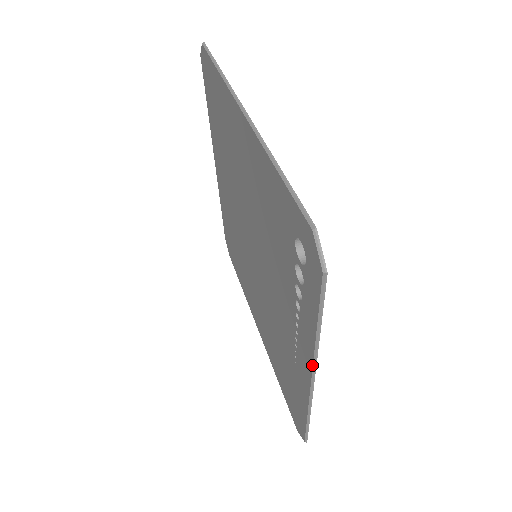
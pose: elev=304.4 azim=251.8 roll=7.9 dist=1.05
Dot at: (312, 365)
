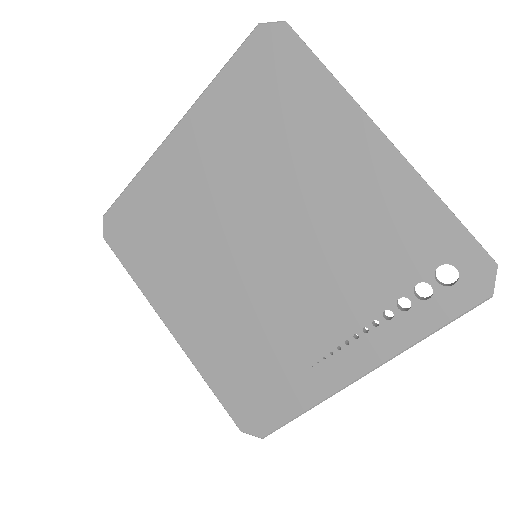
Dot at: (381, 364)
